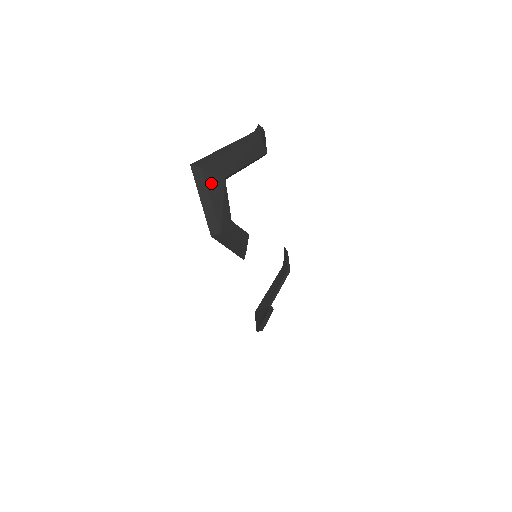
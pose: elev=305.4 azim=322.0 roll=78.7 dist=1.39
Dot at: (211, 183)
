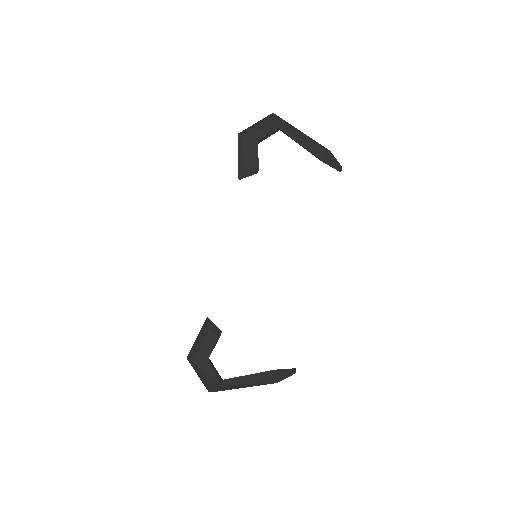
Dot at: (271, 121)
